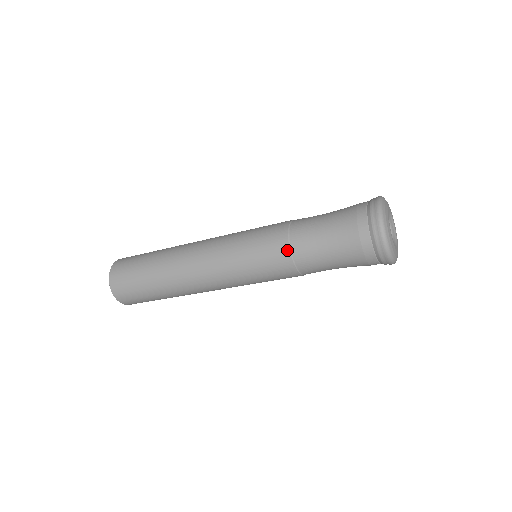
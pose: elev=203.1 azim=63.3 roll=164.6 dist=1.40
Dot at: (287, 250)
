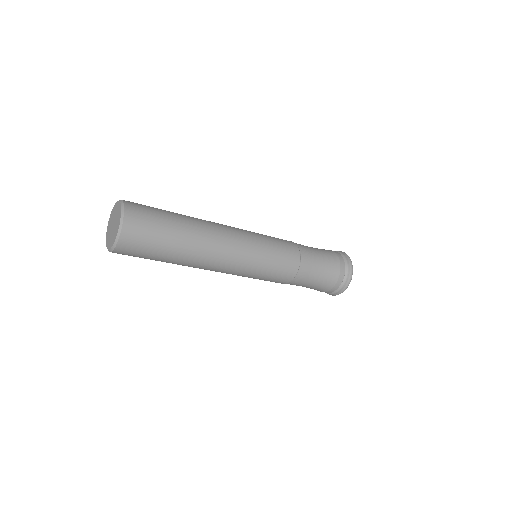
Dot at: (298, 264)
